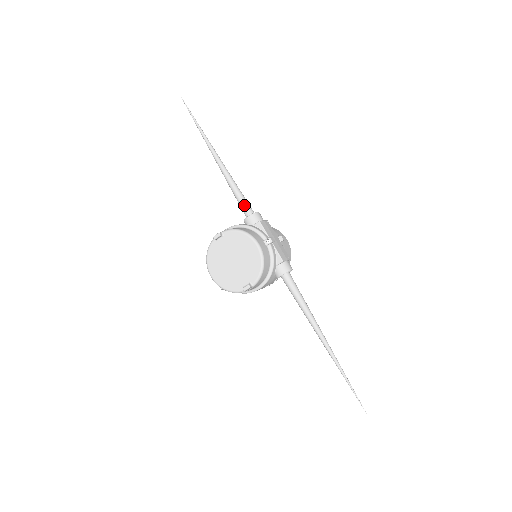
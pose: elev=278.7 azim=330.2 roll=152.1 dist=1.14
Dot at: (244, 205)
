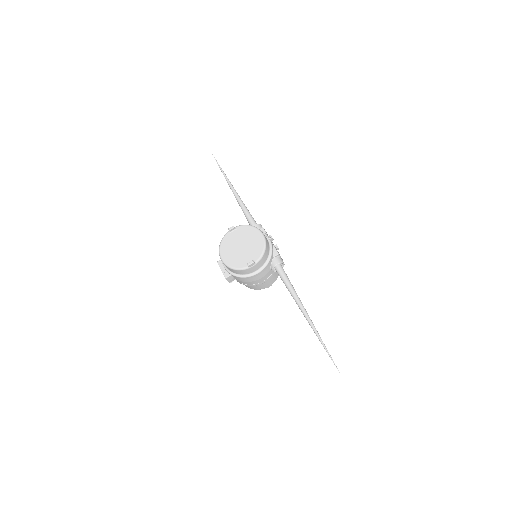
Dot at: (251, 219)
